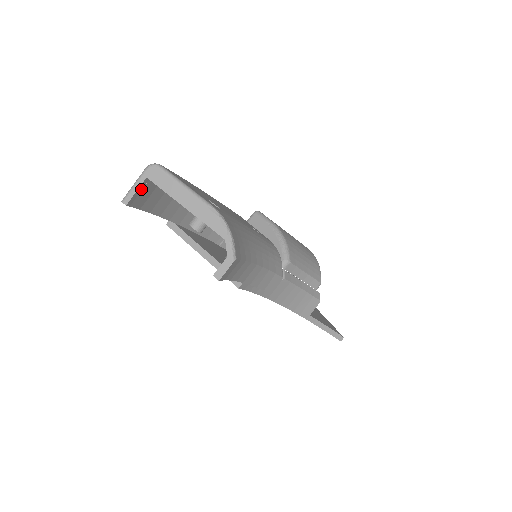
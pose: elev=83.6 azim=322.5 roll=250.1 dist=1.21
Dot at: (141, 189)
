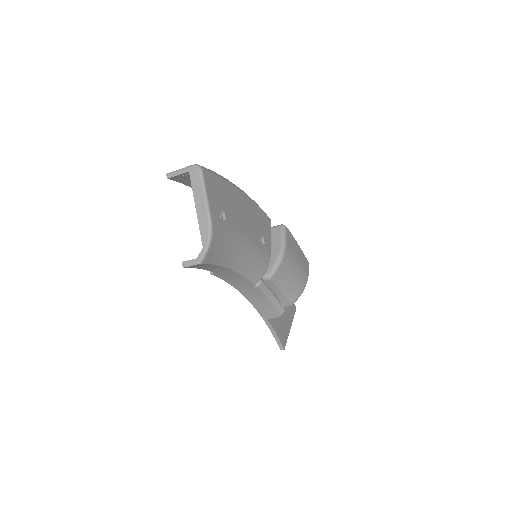
Dot at: (183, 175)
